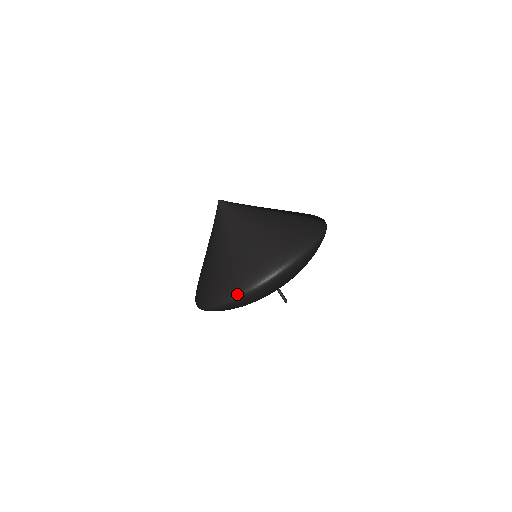
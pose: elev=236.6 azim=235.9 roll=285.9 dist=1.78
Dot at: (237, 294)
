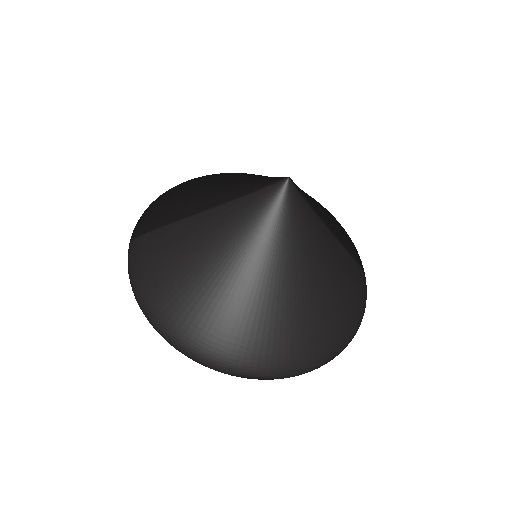
Dot at: (240, 373)
